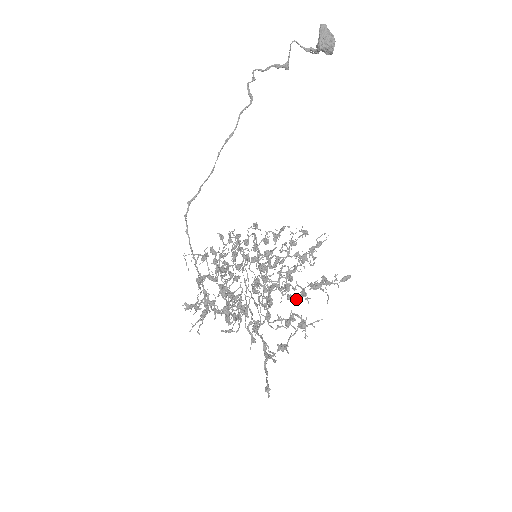
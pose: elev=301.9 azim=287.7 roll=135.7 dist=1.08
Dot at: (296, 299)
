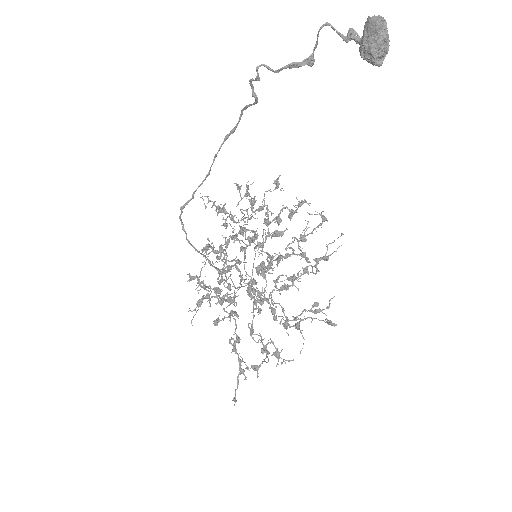
Dot at: (283, 317)
